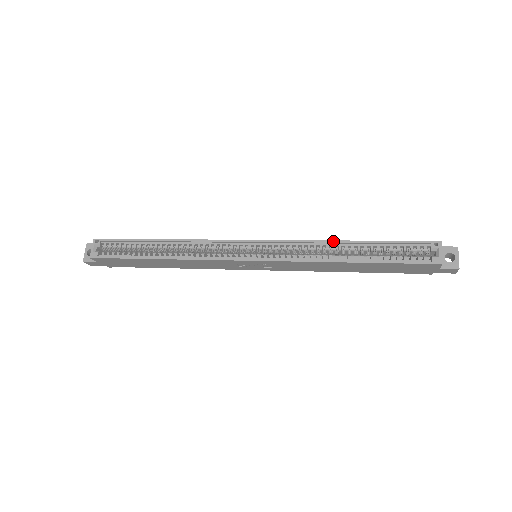
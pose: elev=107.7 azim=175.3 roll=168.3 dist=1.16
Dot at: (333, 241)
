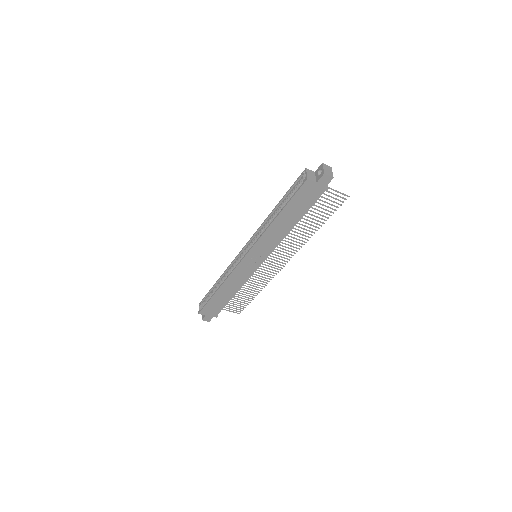
Dot at: (269, 215)
